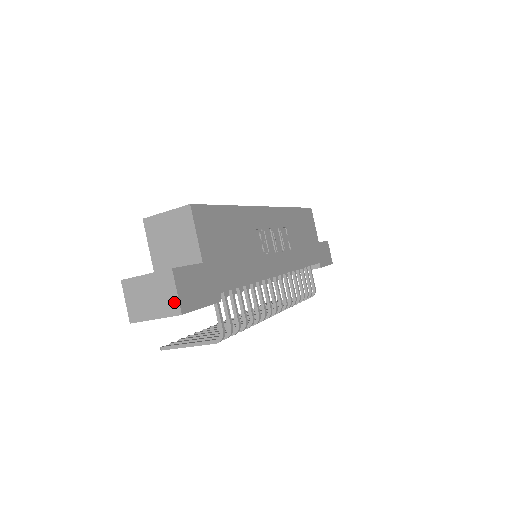
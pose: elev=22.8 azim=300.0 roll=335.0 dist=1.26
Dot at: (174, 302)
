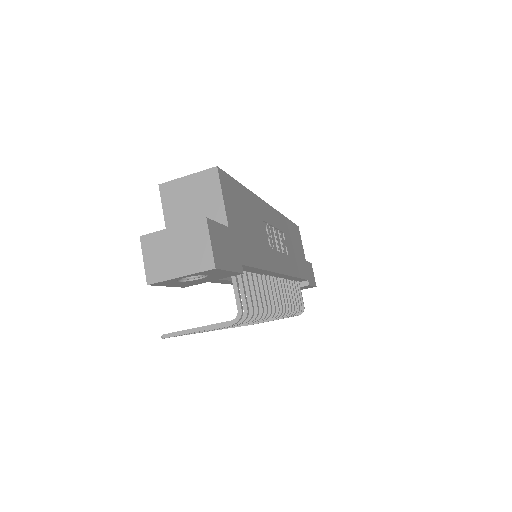
Dot at: (206, 255)
